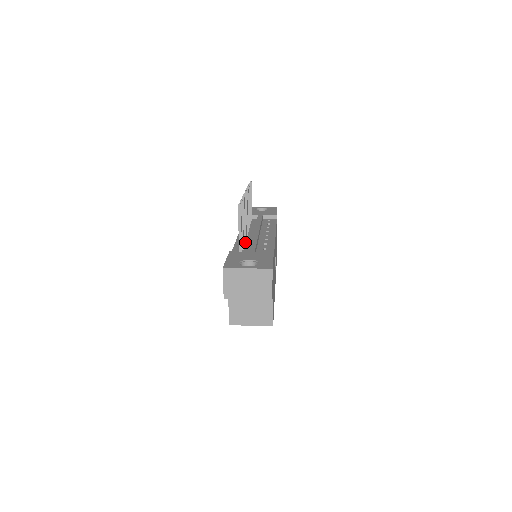
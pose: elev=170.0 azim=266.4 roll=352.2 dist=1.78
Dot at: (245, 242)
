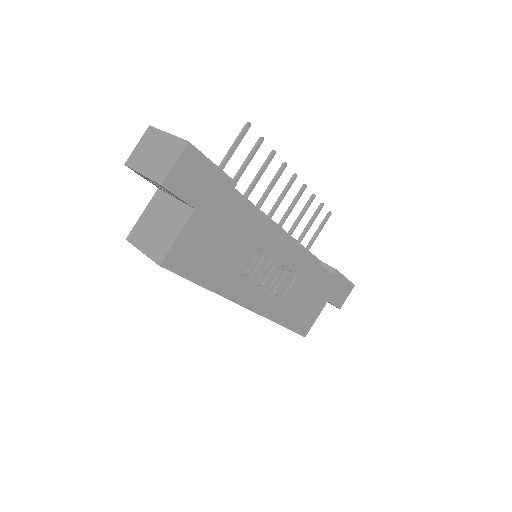
Dot at: occluded
